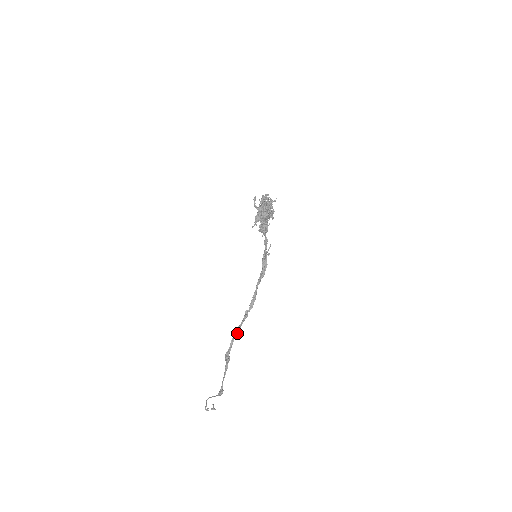
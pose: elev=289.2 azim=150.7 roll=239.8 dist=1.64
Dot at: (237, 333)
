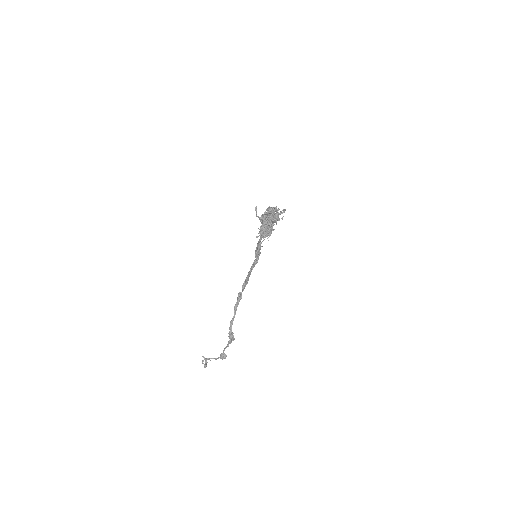
Dot at: (235, 314)
